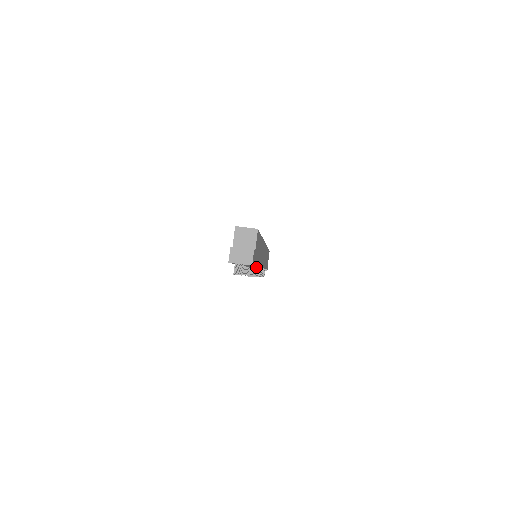
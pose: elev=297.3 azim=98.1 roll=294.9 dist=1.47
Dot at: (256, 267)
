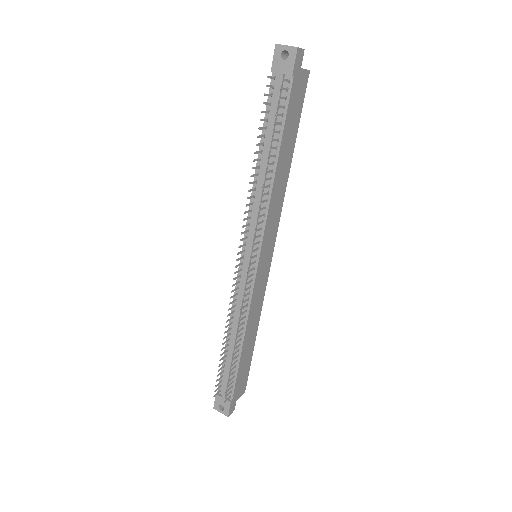
Dot at: (268, 185)
